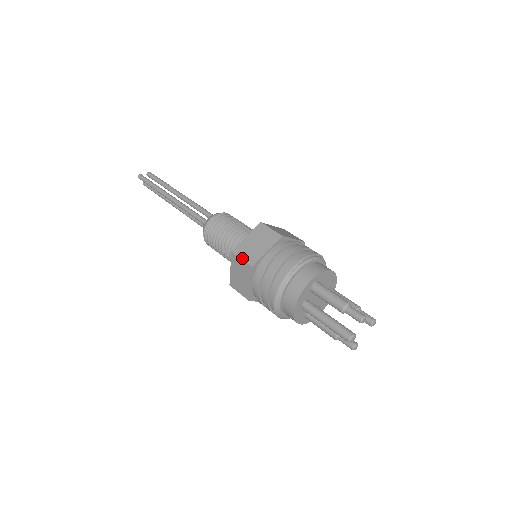
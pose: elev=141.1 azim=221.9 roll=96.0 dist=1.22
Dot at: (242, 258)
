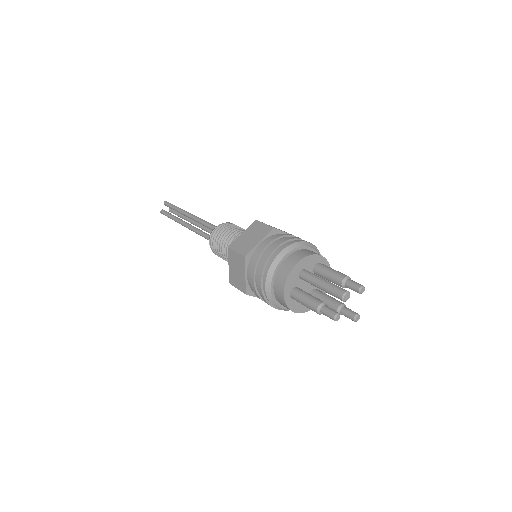
Dot at: occluded
